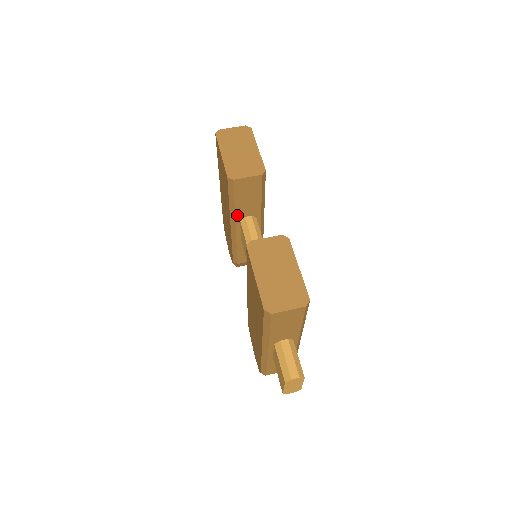
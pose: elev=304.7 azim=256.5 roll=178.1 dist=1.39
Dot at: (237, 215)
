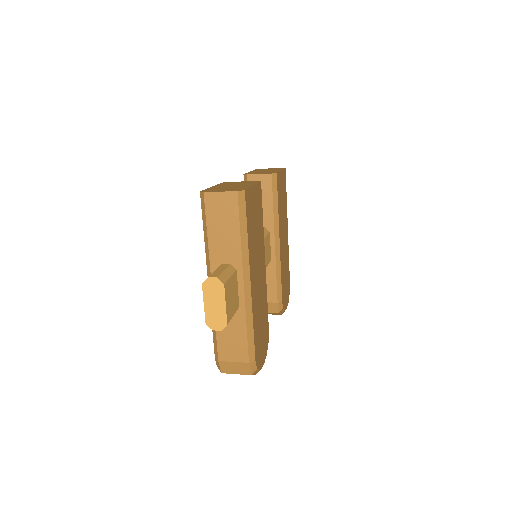
Dot at: occluded
